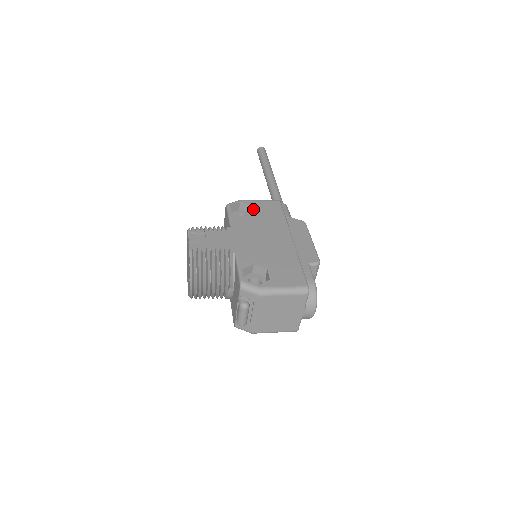
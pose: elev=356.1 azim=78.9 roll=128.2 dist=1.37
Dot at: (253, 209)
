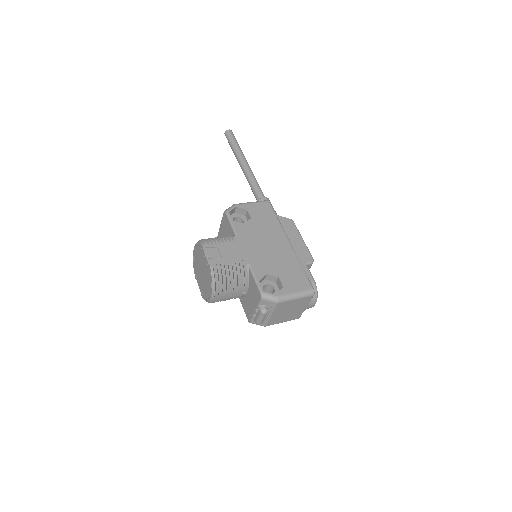
Dot at: (250, 214)
